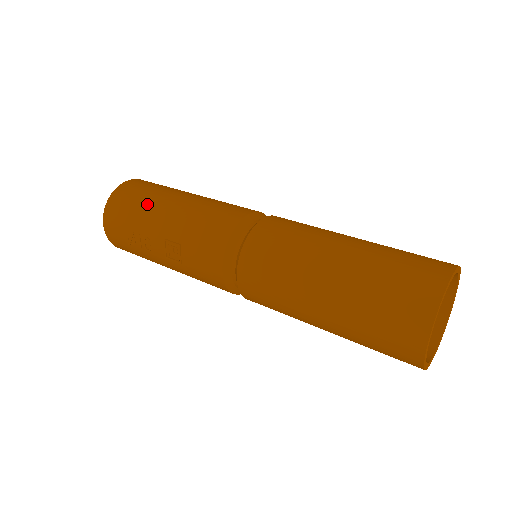
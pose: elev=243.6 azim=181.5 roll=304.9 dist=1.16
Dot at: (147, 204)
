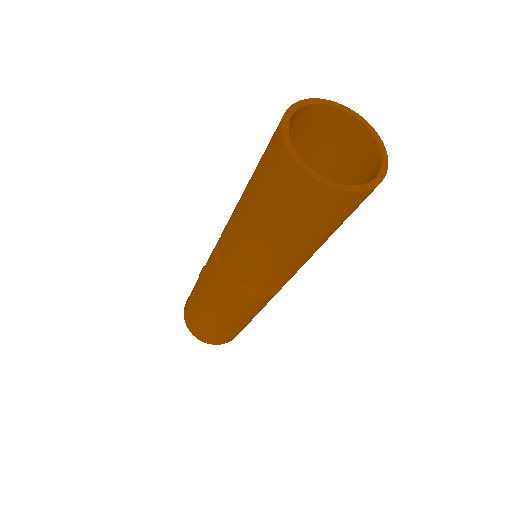
Dot at: occluded
